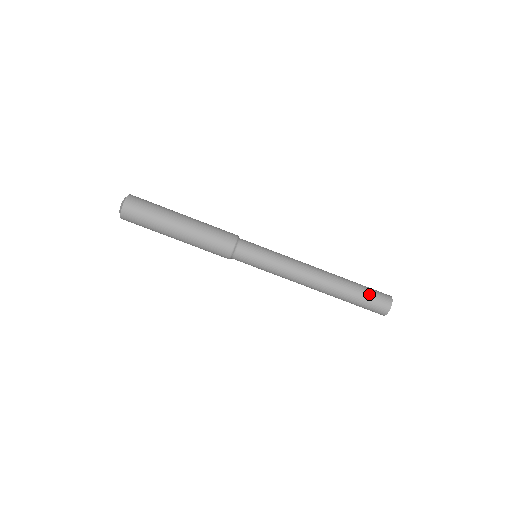
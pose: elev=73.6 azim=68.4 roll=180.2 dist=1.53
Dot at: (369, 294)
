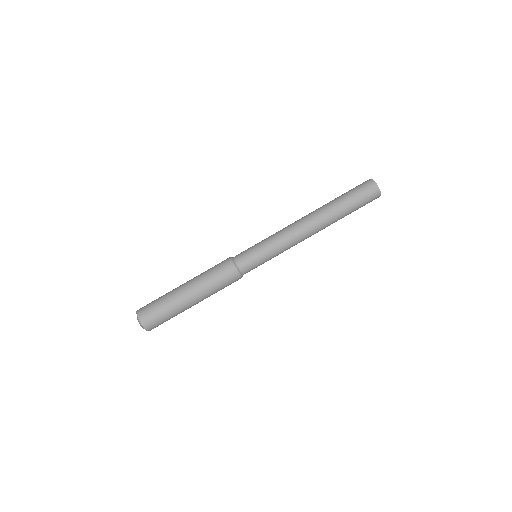
Dot at: (357, 200)
